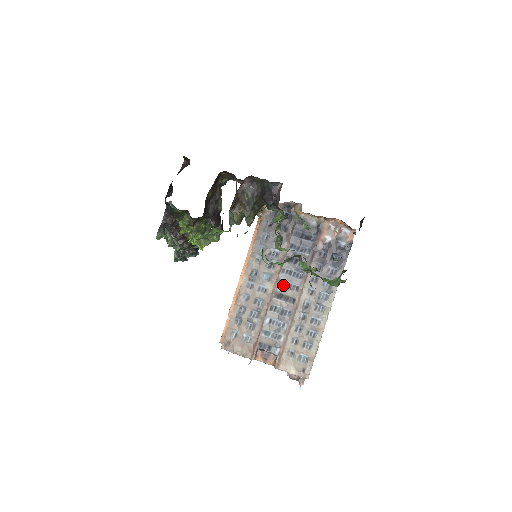
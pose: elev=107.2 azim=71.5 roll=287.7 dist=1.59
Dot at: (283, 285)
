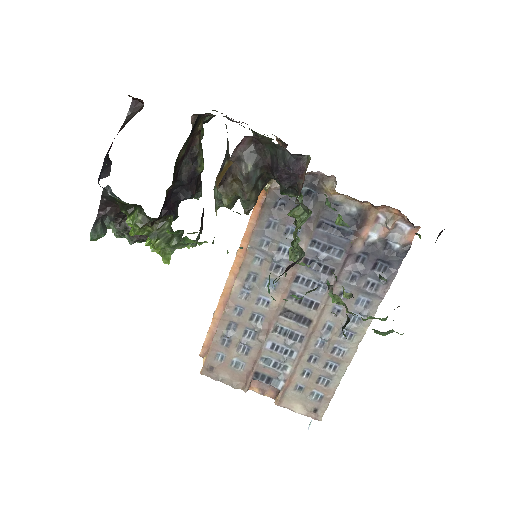
Dot at: (295, 299)
